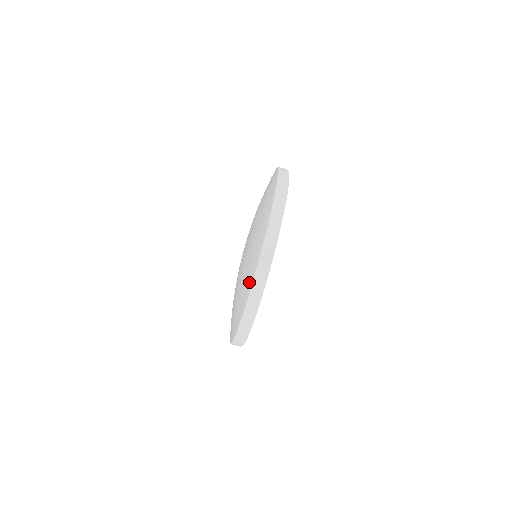
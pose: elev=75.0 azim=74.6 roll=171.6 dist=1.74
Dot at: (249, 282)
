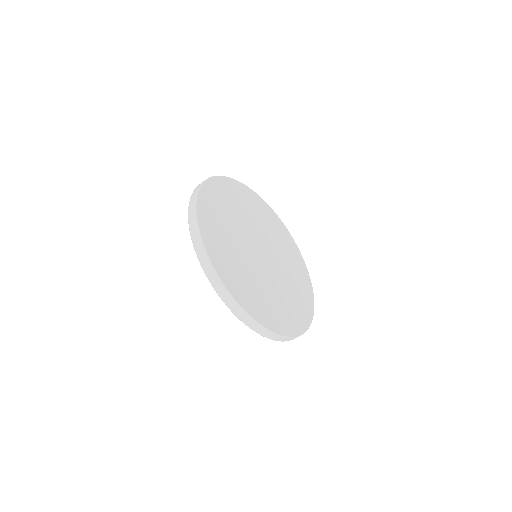
Dot at: occluded
